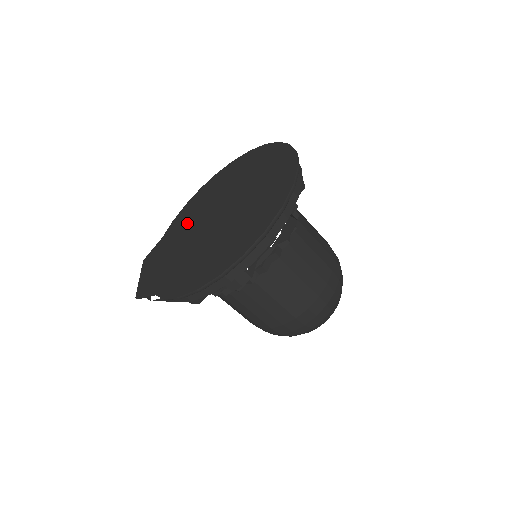
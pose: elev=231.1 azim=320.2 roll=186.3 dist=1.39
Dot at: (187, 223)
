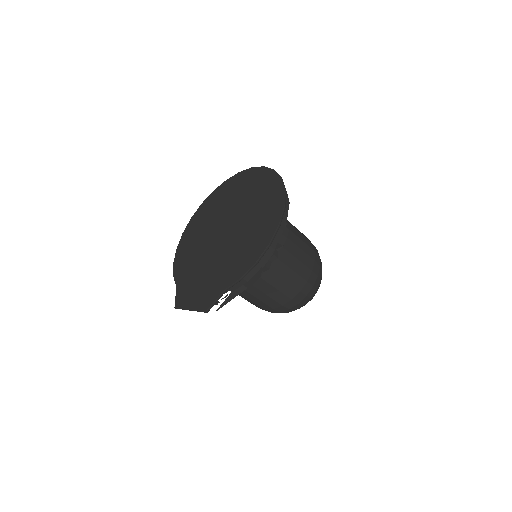
Dot at: (195, 259)
